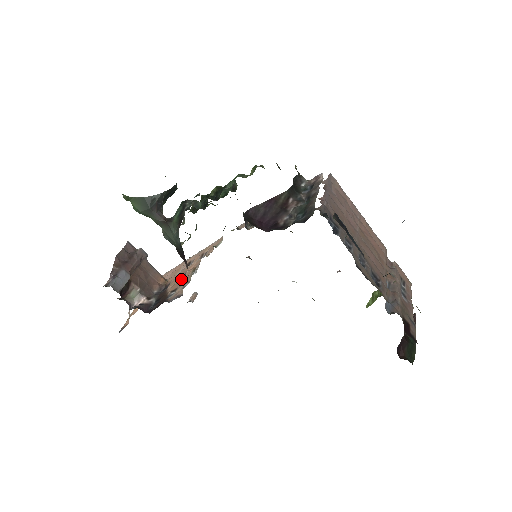
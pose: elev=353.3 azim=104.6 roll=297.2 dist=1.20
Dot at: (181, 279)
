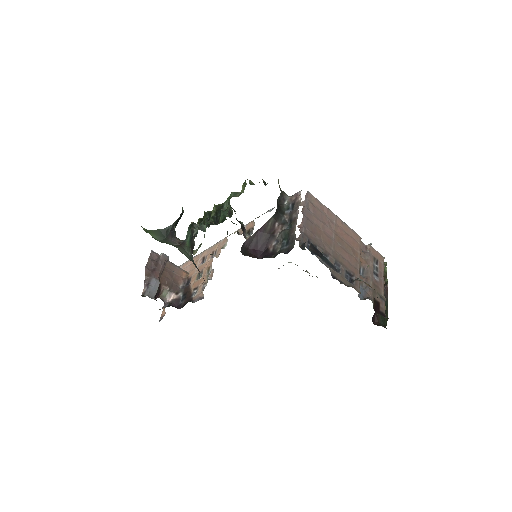
Dot at: (199, 276)
